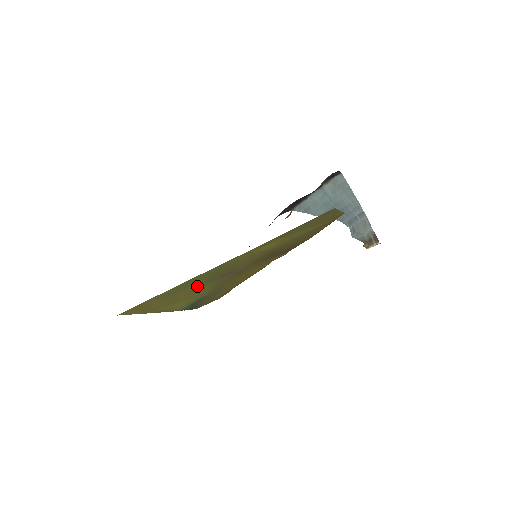
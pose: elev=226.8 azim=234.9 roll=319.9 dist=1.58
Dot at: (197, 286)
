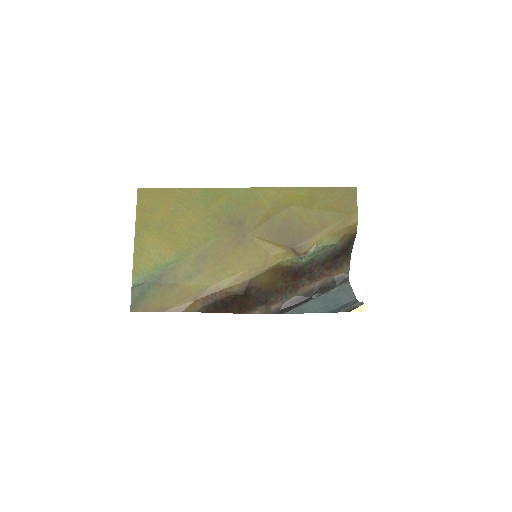
Dot at: (208, 217)
